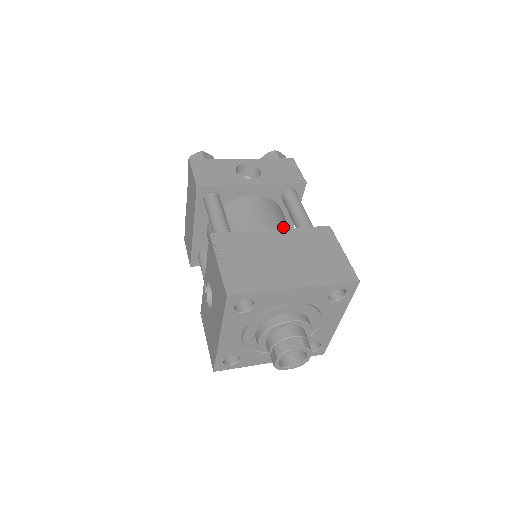
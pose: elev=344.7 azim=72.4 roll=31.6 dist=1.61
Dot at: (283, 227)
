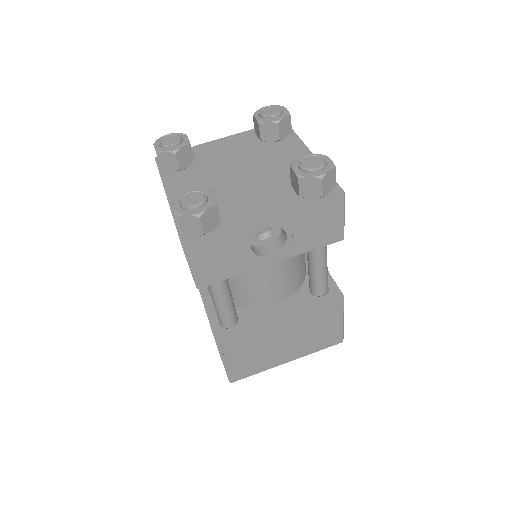
Dot at: (294, 274)
